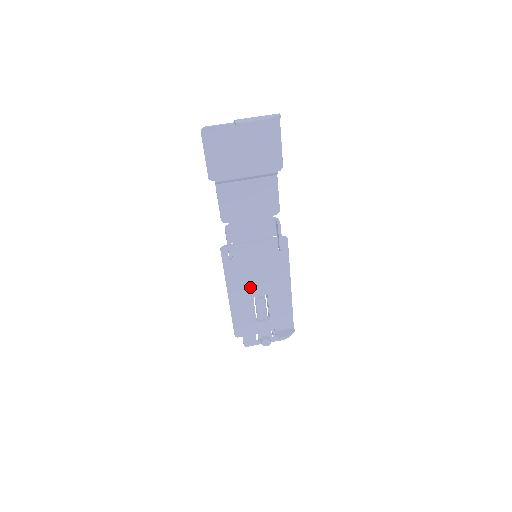
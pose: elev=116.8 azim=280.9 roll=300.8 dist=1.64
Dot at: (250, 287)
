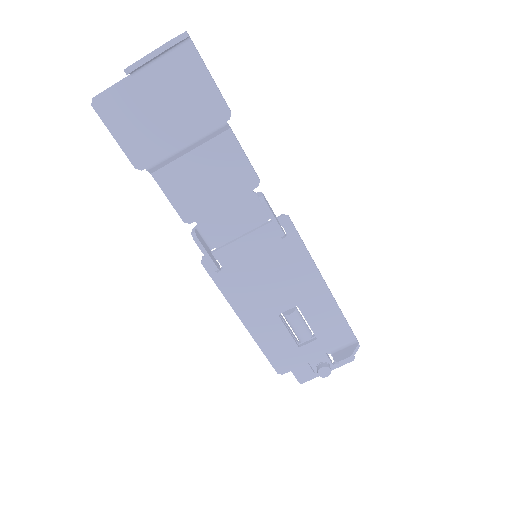
Dot at: (267, 302)
